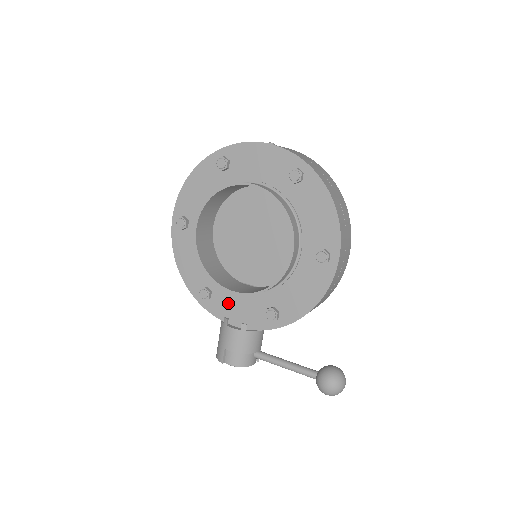
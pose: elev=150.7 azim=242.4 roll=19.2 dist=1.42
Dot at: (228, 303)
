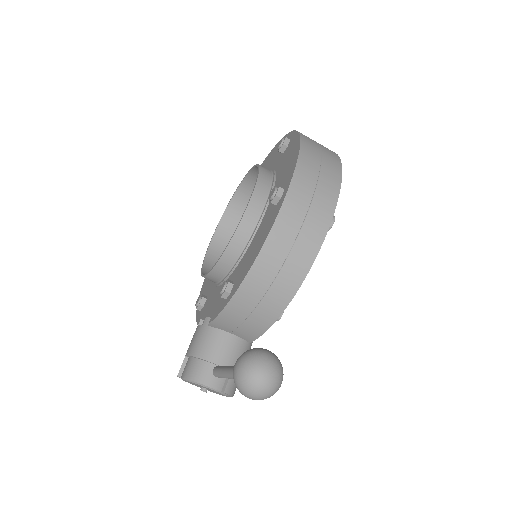
Dot at: (210, 303)
